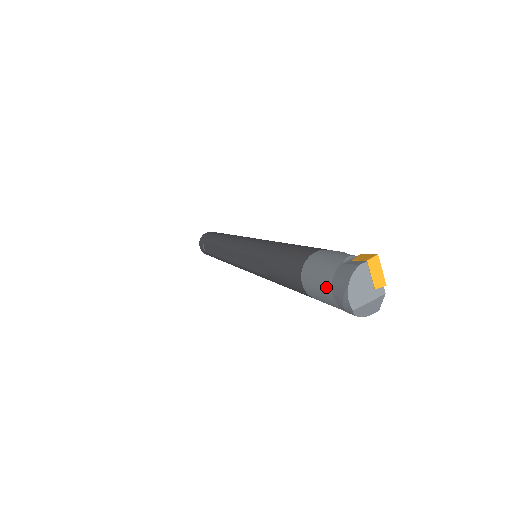
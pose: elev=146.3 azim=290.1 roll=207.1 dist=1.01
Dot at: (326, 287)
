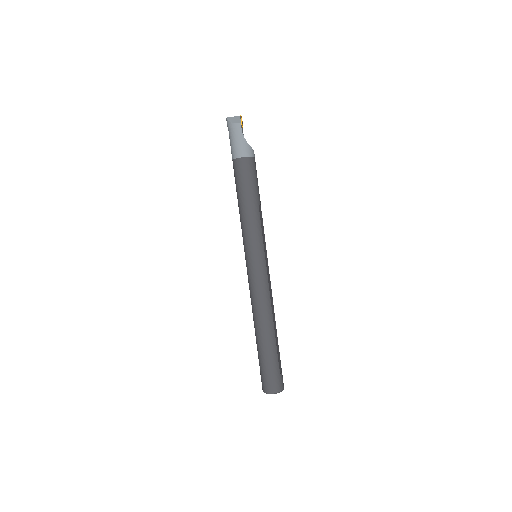
Dot at: occluded
